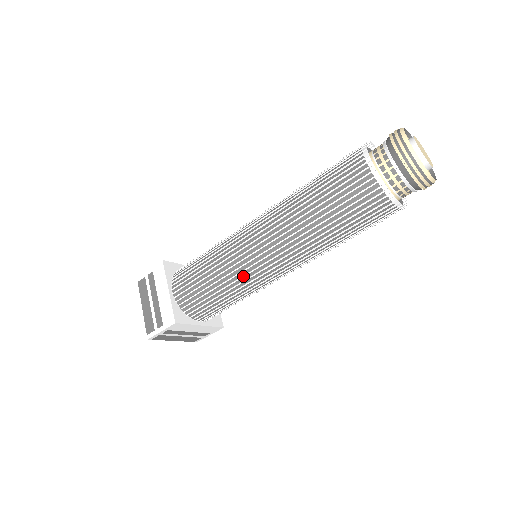
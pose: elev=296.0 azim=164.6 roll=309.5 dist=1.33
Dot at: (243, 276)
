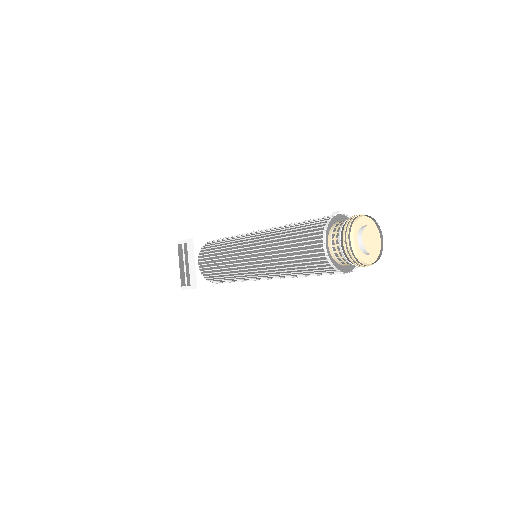
Dot at: (241, 275)
